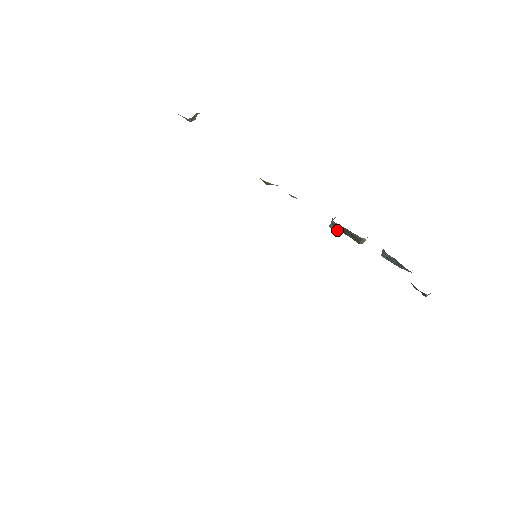
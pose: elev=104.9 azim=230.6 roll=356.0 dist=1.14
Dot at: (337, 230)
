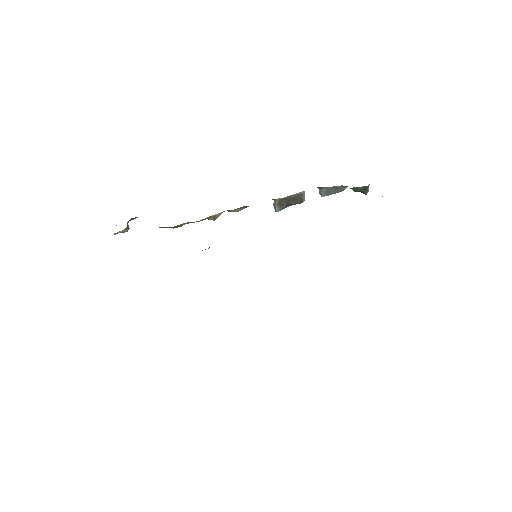
Dot at: (283, 207)
